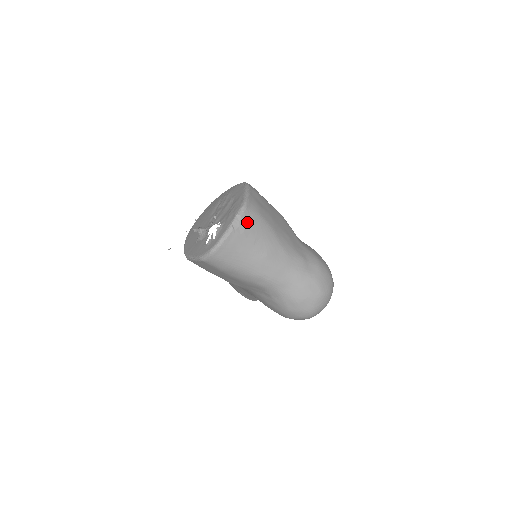
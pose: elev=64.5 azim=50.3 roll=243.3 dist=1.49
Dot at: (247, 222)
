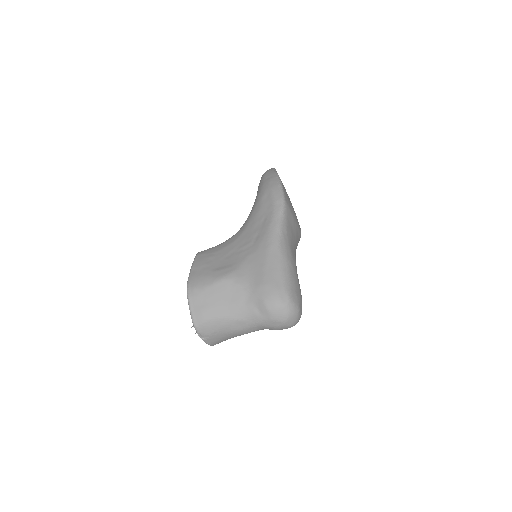
Dot at: (205, 331)
